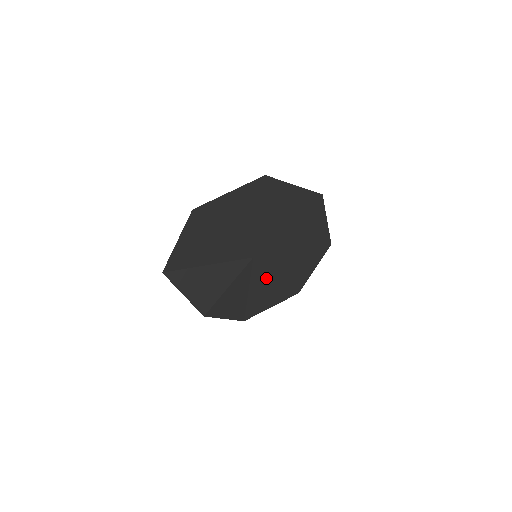
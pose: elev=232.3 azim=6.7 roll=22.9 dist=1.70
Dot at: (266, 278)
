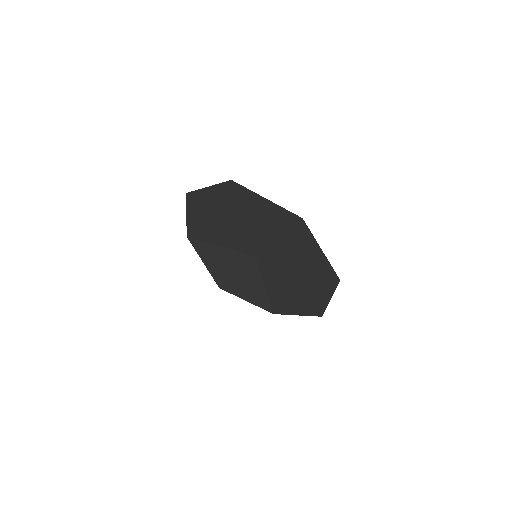
Dot at: (278, 283)
